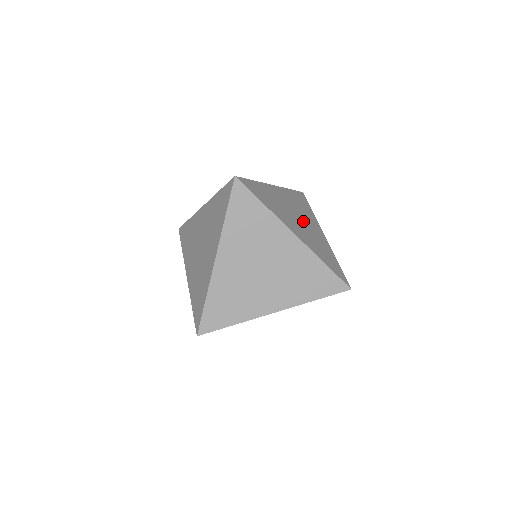
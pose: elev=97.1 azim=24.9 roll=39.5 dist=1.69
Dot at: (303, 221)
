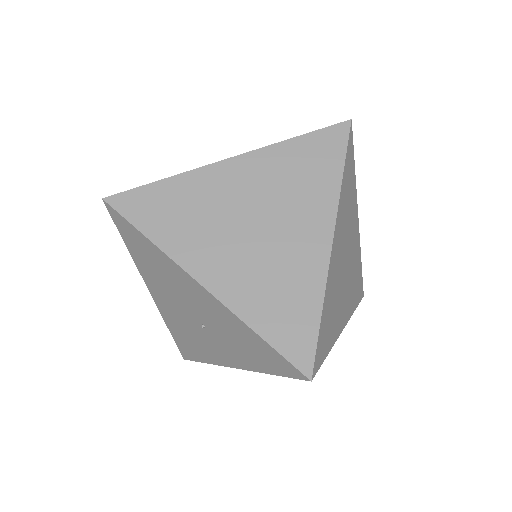
Dot at: (346, 275)
